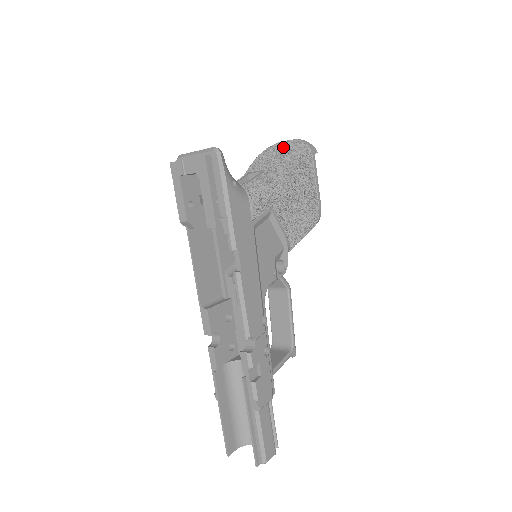
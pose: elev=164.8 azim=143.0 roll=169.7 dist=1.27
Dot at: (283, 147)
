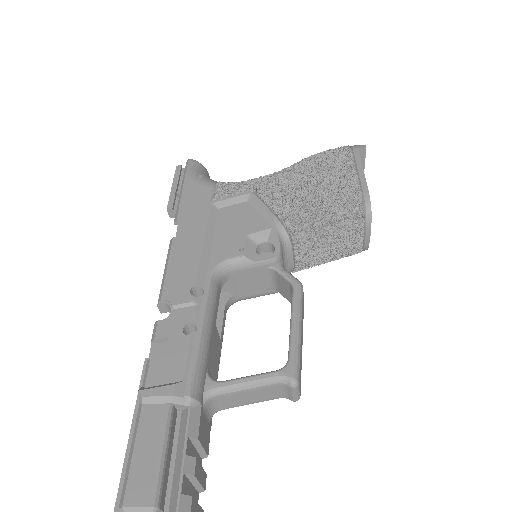
Dot at: occluded
